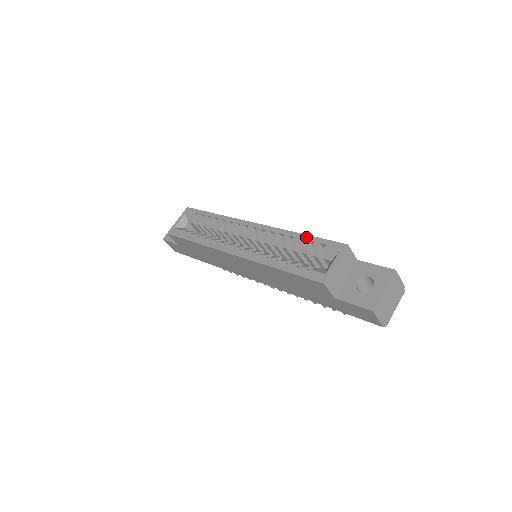
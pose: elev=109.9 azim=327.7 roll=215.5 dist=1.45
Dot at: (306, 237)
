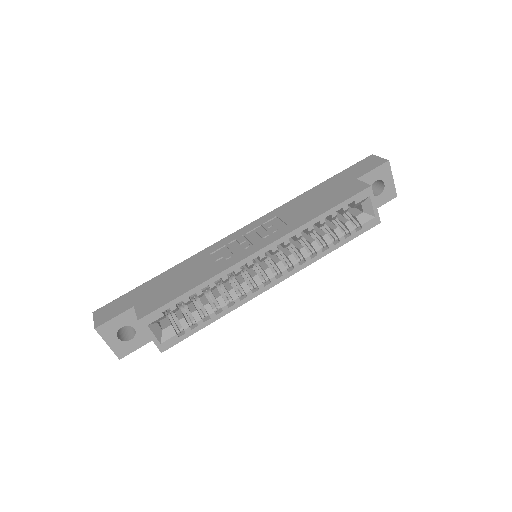
Dot at: (331, 212)
